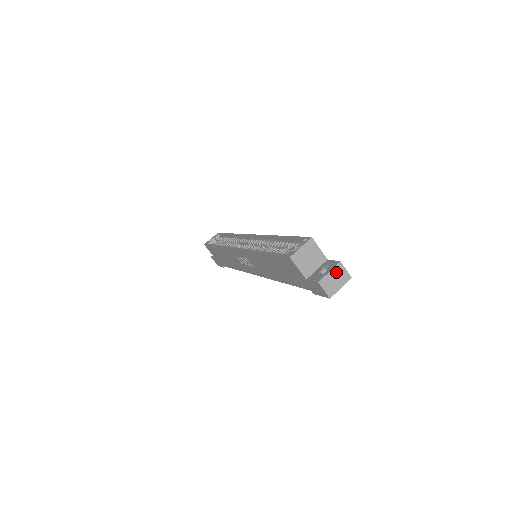
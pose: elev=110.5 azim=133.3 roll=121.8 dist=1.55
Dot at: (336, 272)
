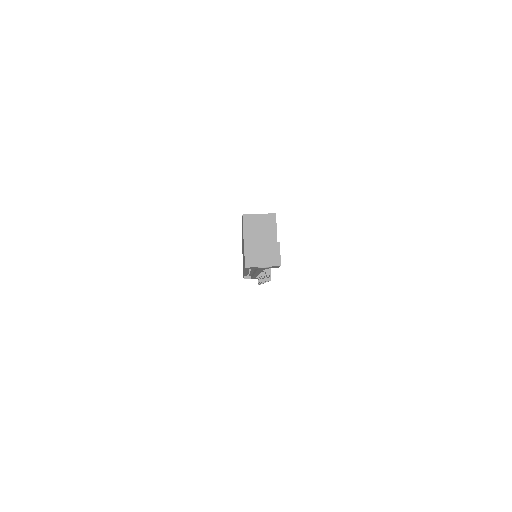
Dot at: (268, 248)
